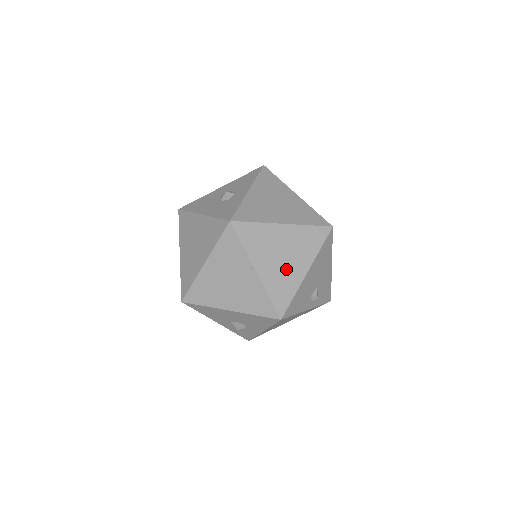
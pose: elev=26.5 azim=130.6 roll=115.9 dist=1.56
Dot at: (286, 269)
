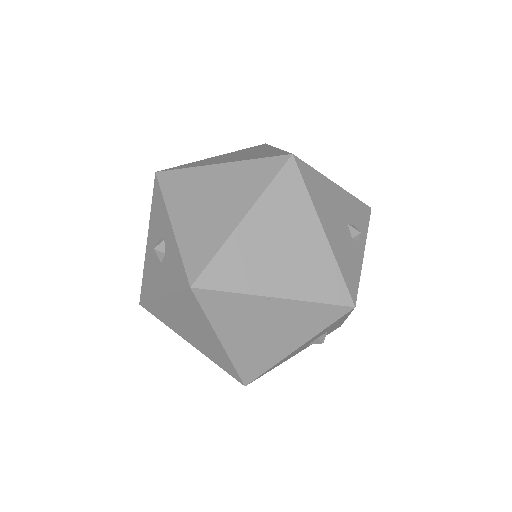
Dot at: (300, 256)
